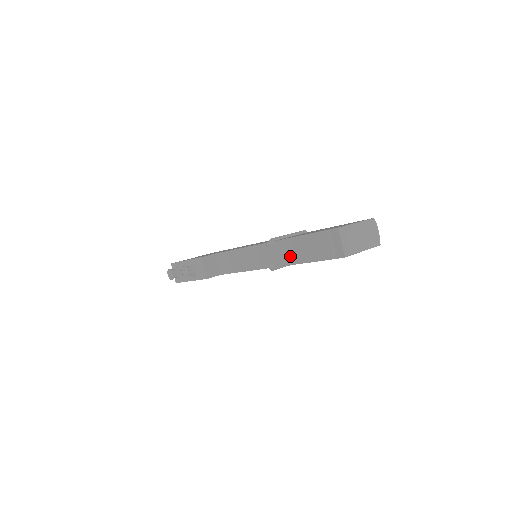
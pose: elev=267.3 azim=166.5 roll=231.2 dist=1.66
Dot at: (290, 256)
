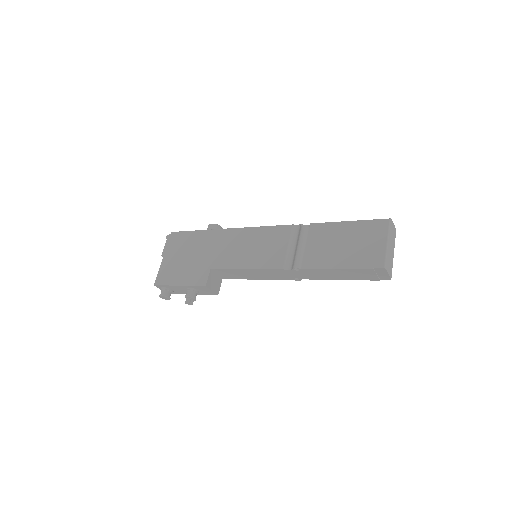
Dot at: (323, 277)
